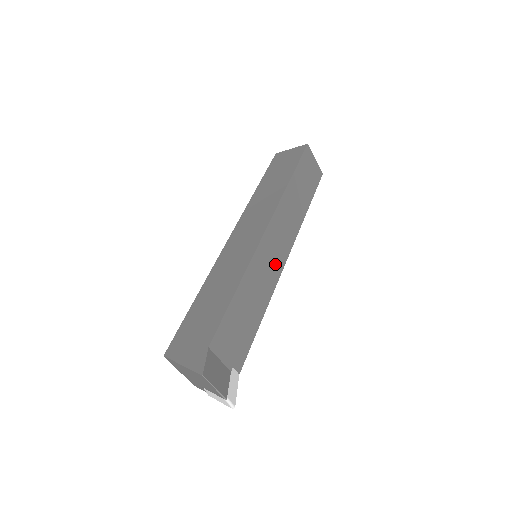
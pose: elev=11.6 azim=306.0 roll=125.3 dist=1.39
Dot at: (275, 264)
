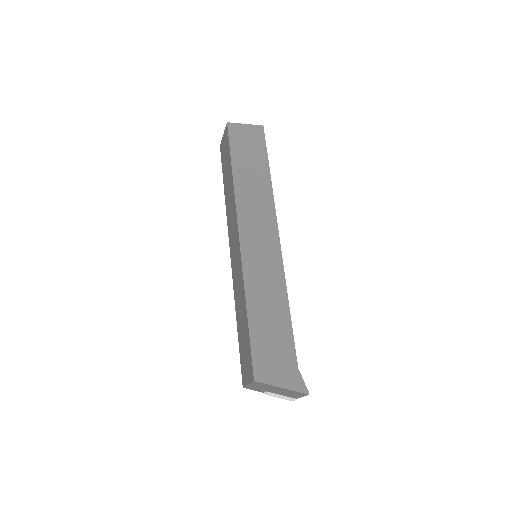
Dot at: occluded
